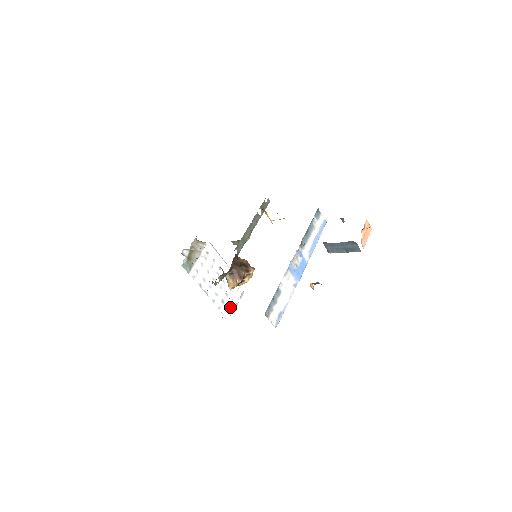
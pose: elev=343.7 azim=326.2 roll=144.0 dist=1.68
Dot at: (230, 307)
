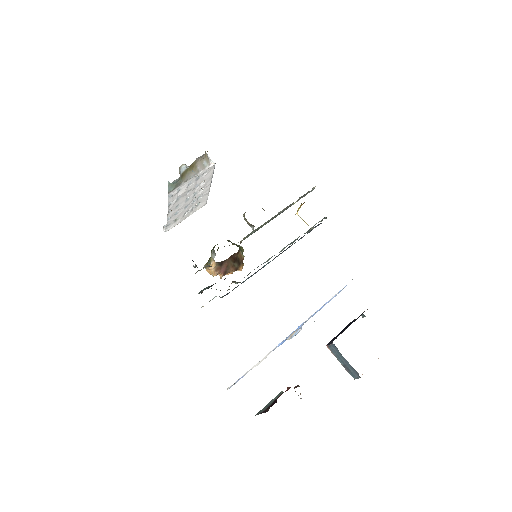
Dot at: occluded
